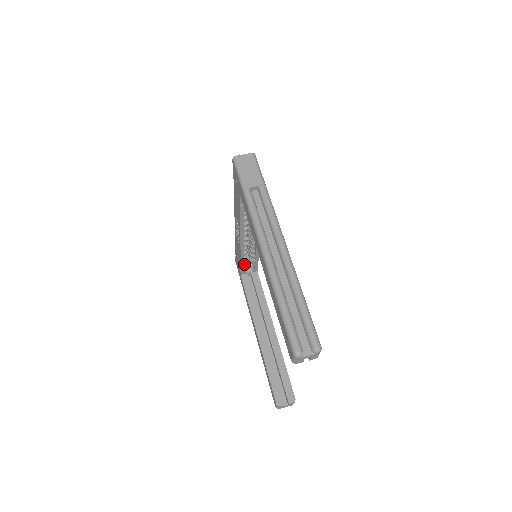
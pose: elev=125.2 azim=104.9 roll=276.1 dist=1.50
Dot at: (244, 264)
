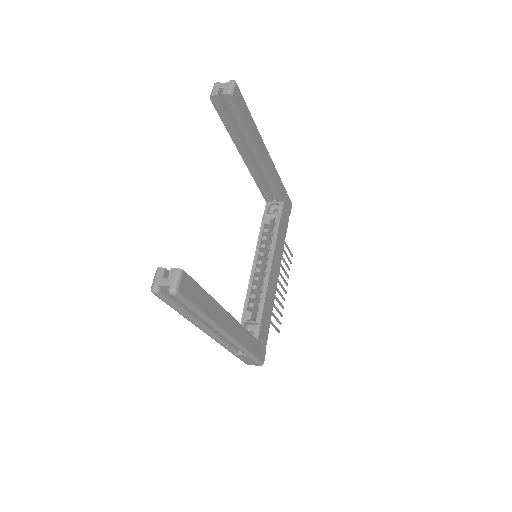
Dot at: (247, 313)
